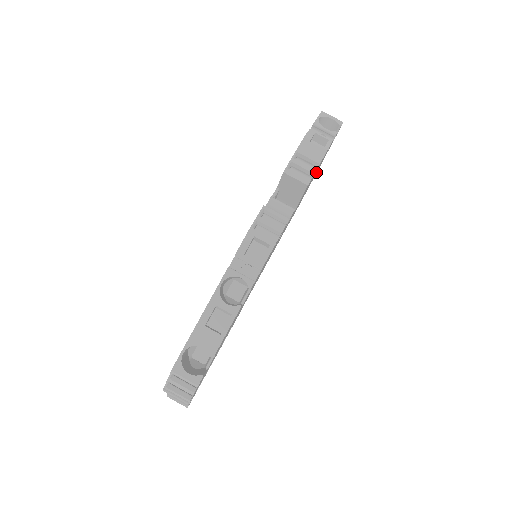
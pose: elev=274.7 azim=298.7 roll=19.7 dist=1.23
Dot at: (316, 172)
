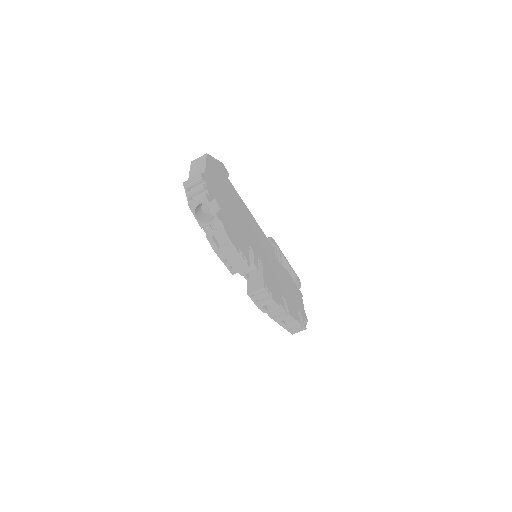
Dot at: (217, 184)
